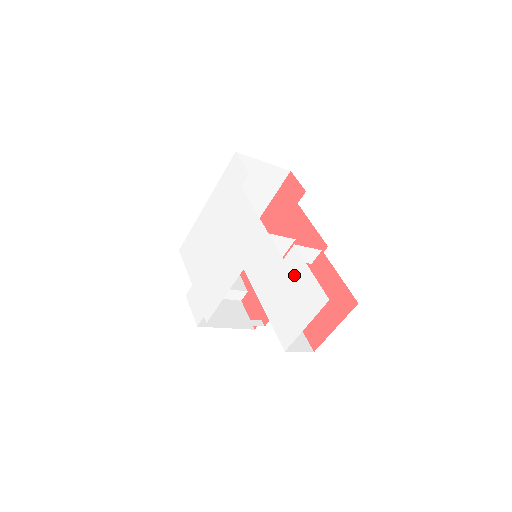
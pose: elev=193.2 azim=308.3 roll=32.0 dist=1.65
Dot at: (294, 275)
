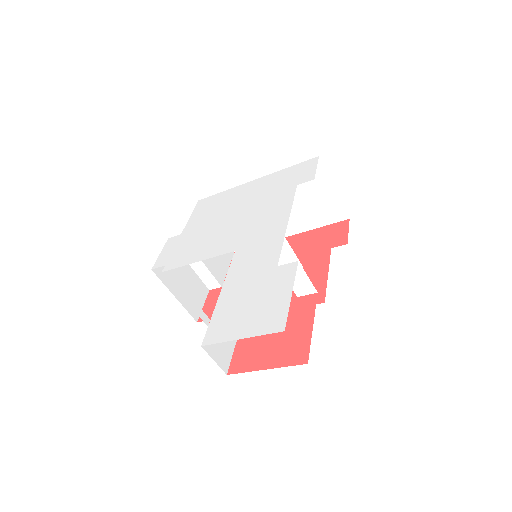
Dot at: (273, 286)
